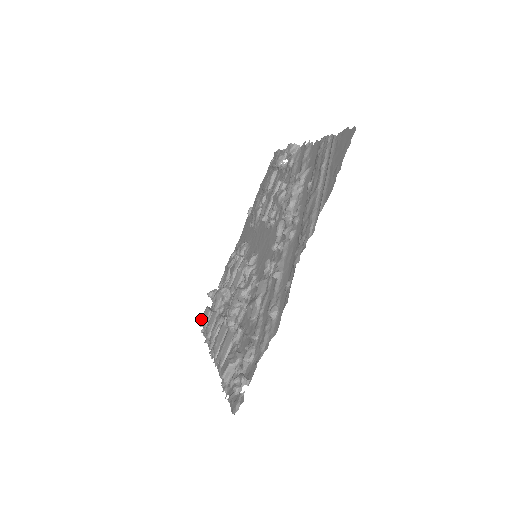
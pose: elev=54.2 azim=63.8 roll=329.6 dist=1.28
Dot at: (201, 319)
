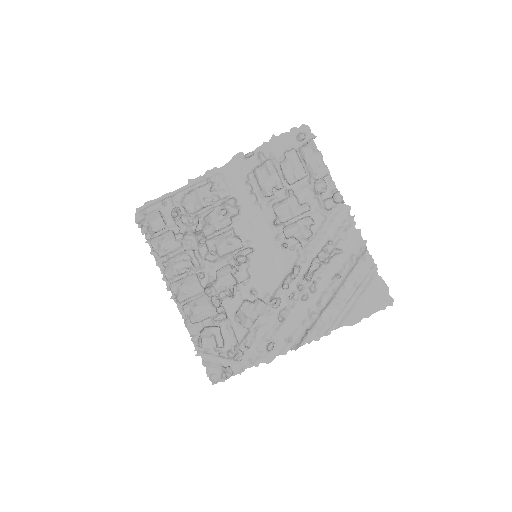
Dot at: (150, 223)
